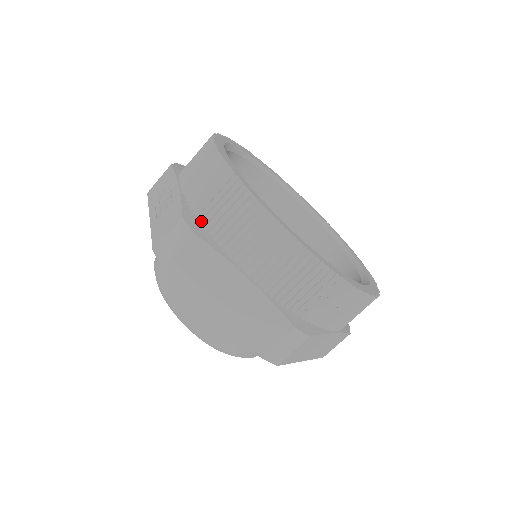
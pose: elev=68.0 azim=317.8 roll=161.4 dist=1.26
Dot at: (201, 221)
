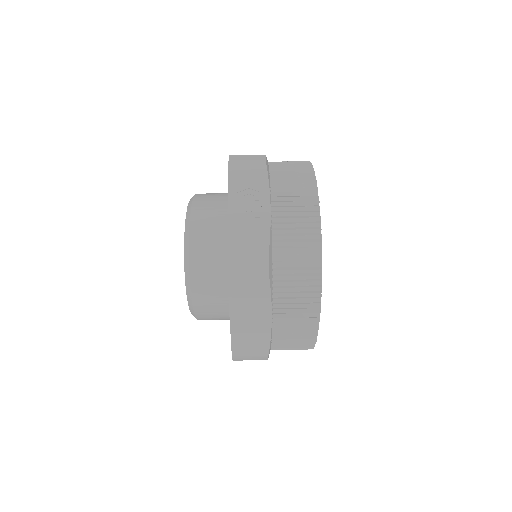
Dot at: (274, 261)
